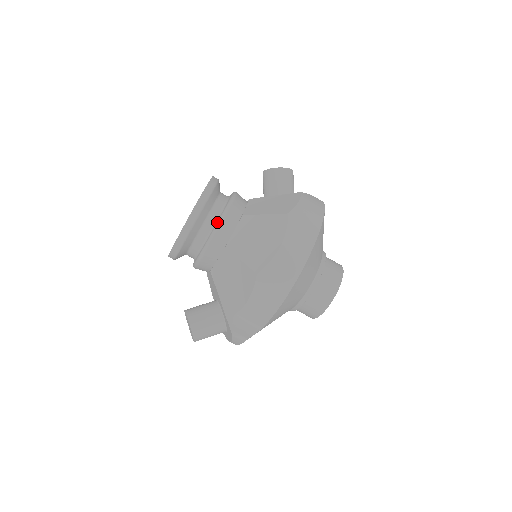
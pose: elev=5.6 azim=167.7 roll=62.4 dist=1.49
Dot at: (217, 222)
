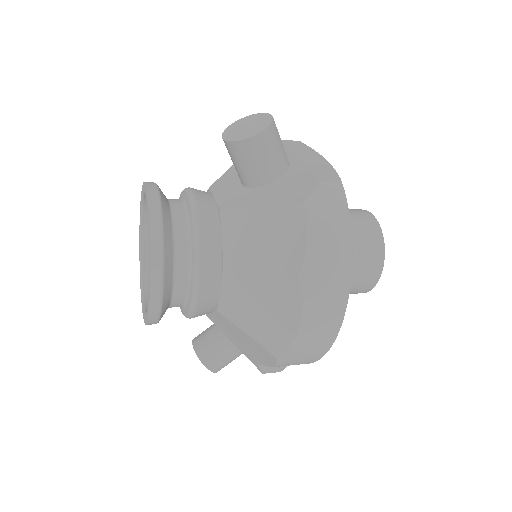
Dot at: (191, 290)
